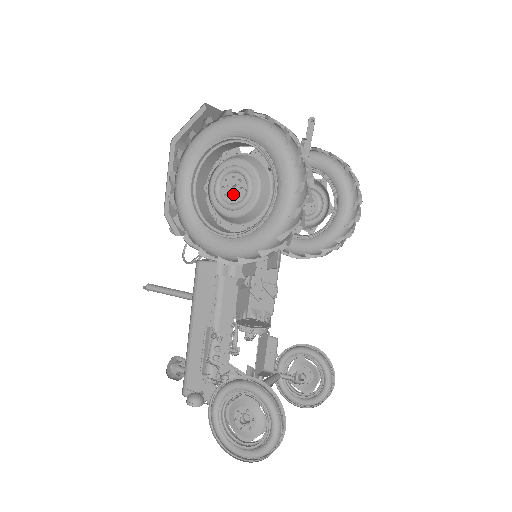
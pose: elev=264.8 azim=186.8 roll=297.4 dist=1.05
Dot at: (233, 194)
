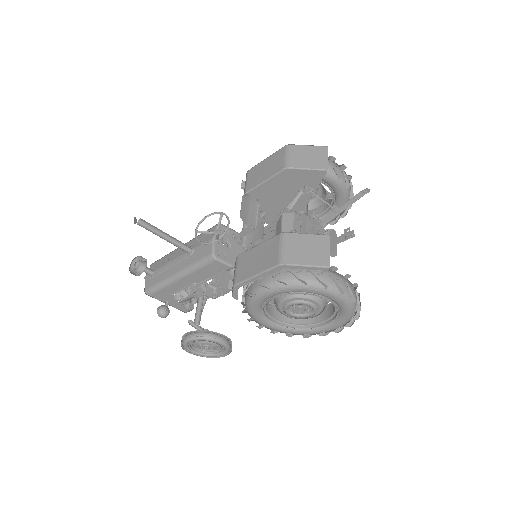
Dot at: (296, 307)
